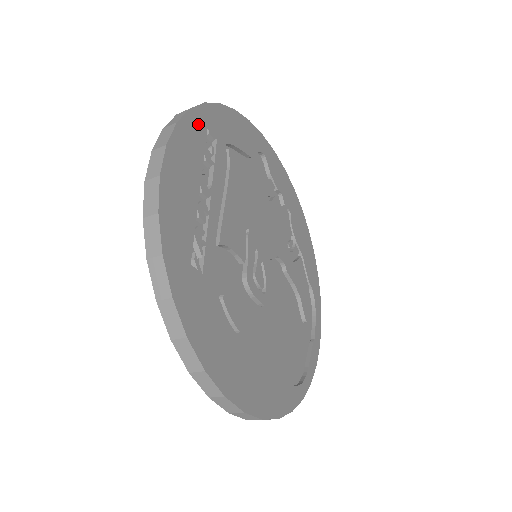
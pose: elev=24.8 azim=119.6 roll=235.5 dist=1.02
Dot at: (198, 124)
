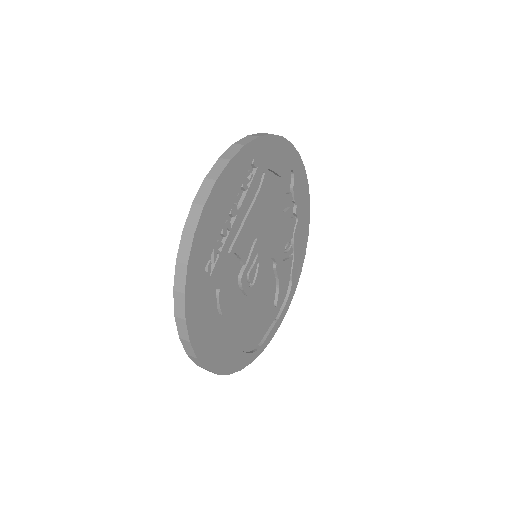
Dot at: (247, 157)
